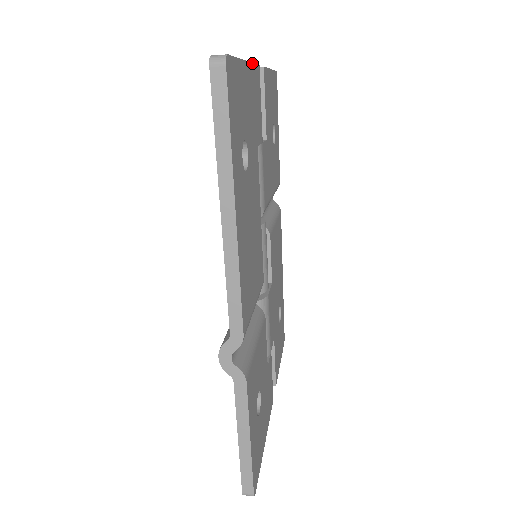
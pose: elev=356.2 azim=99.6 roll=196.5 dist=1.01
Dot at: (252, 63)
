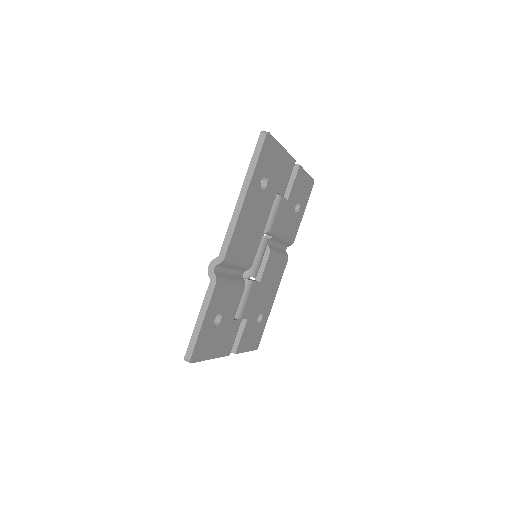
Dot at: (288, 153)
